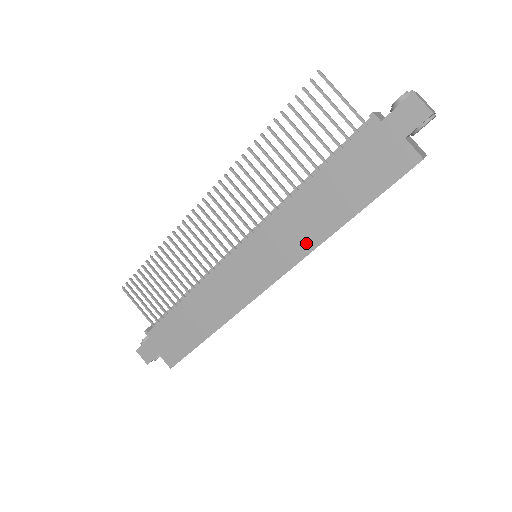
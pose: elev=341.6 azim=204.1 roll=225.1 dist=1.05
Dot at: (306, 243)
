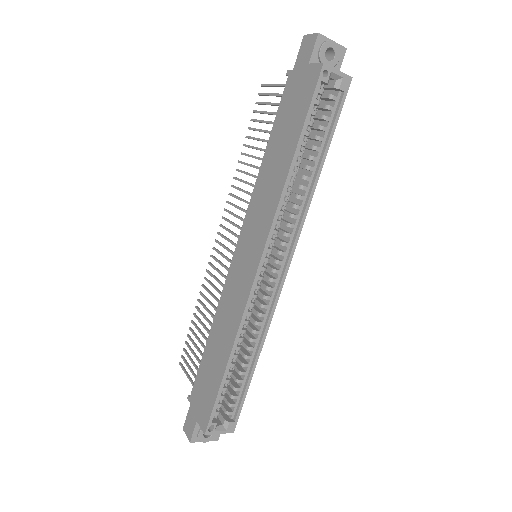
Dot at: (273, 201)
